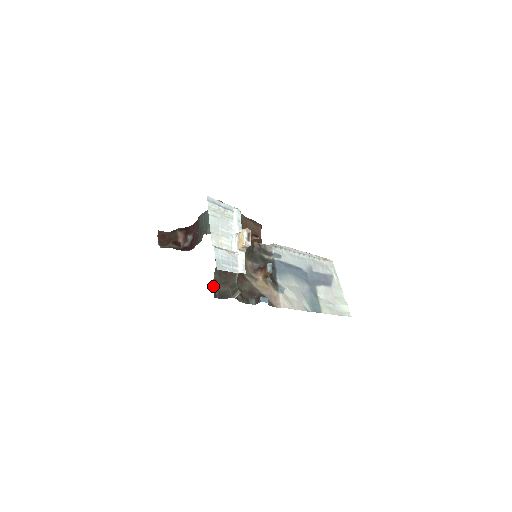
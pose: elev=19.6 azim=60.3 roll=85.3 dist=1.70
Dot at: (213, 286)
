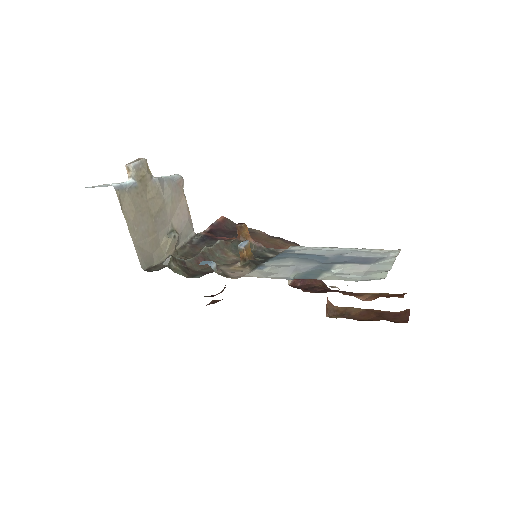
Dot at: (154, 266)
